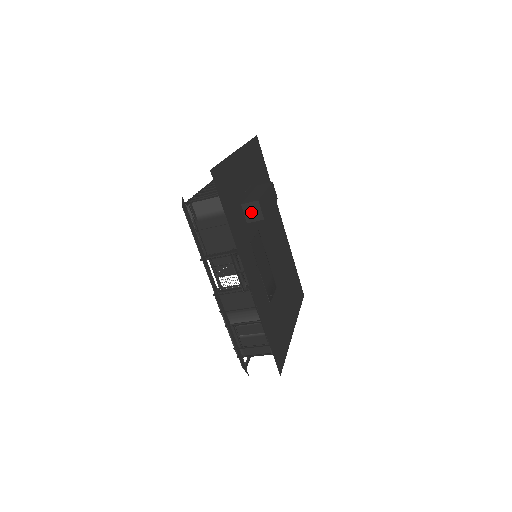
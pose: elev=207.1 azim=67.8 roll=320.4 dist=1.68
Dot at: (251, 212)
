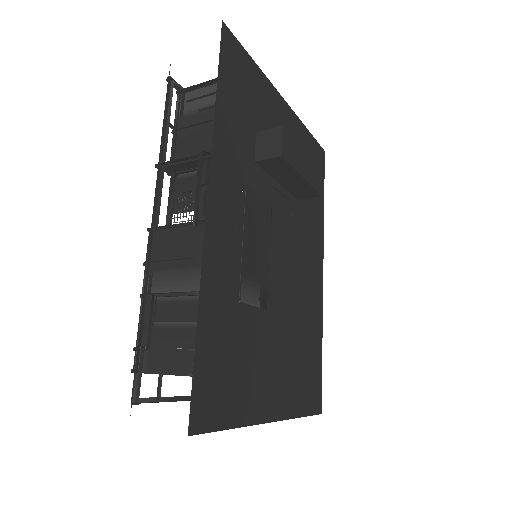
Dot at: (266, 144)
